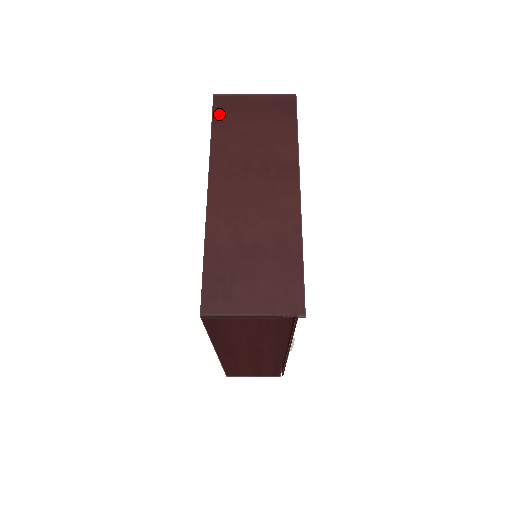
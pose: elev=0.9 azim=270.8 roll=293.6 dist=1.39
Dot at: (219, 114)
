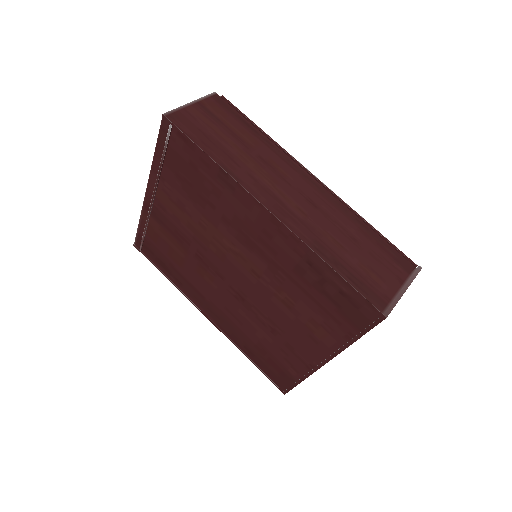
Dot at: occluded
